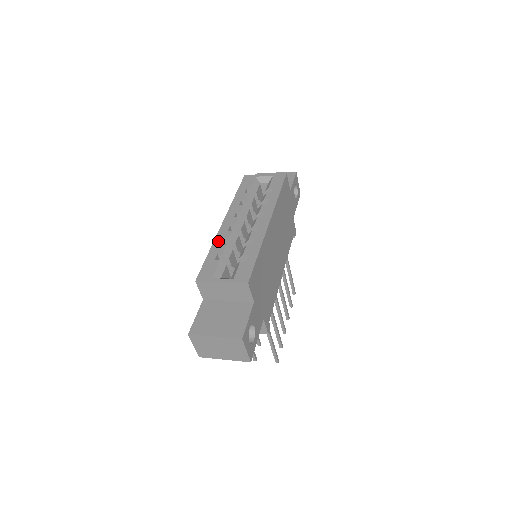
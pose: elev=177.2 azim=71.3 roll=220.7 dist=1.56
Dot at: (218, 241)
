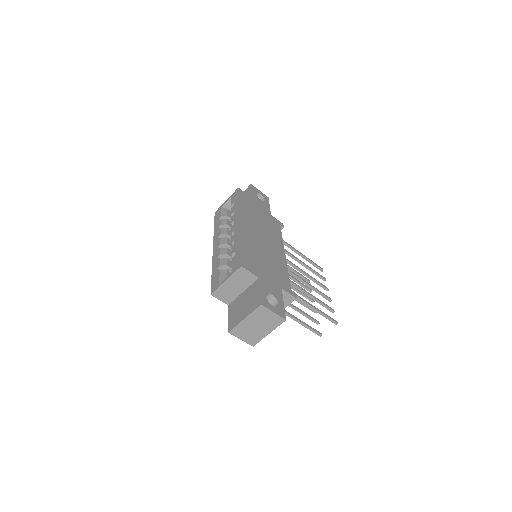
Dot at: (214, 261)
